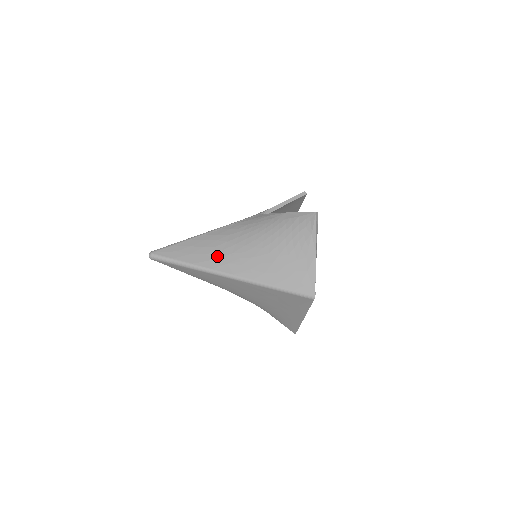
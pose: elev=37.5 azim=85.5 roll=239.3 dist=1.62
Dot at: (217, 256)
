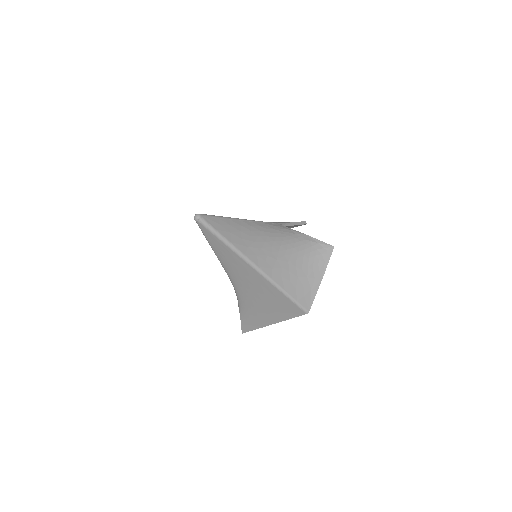
Dot at: (250, 245)
